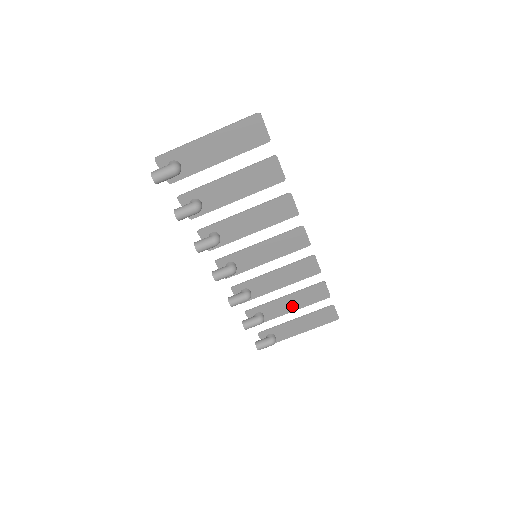
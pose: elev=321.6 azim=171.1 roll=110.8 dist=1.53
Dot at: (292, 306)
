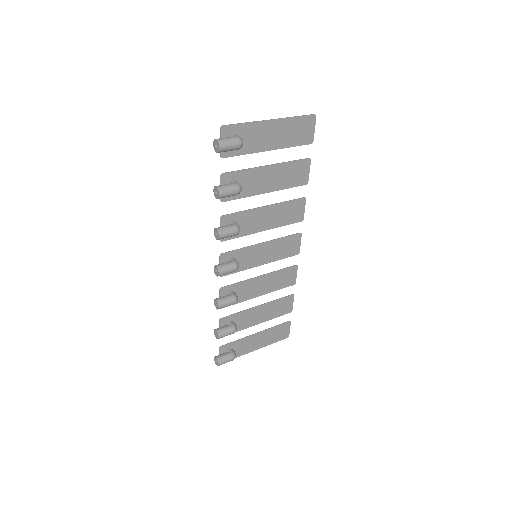
Dot at: (260, 318)
